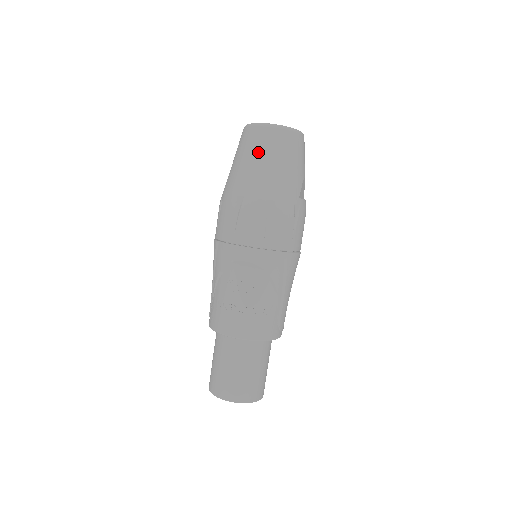
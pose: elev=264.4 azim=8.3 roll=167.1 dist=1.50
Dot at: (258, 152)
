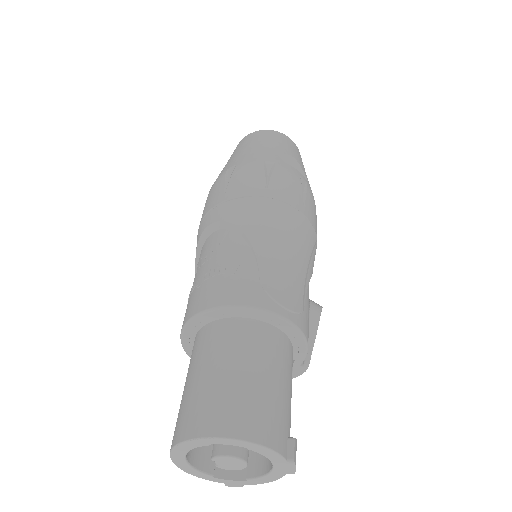
Dot at: occluded
